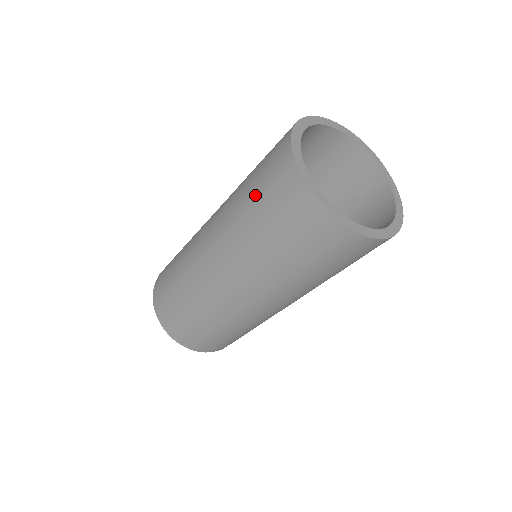
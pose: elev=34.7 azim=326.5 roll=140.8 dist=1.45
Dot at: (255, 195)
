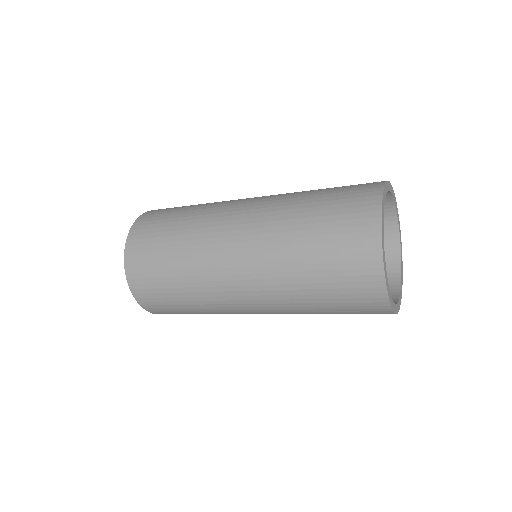
Dot at: (320, 252)
